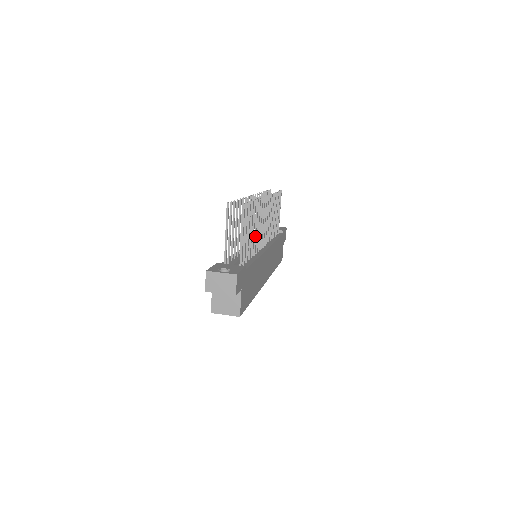
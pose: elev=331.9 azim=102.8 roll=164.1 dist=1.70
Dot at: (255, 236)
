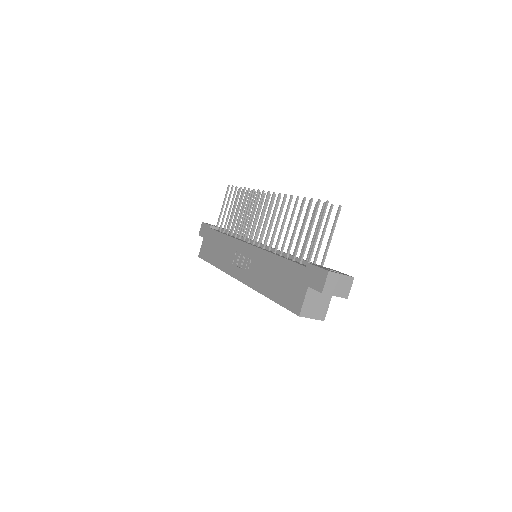
Dot at: occluded
